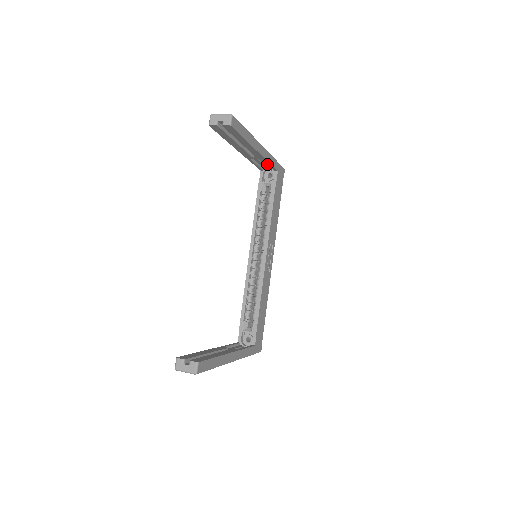
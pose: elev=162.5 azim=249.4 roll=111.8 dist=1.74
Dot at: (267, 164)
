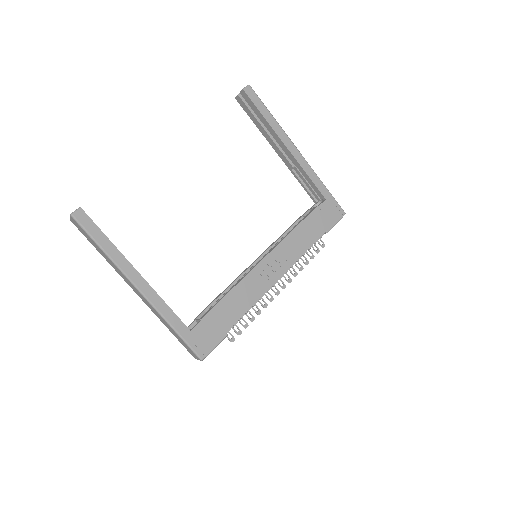
Dot at: (314, 187)
